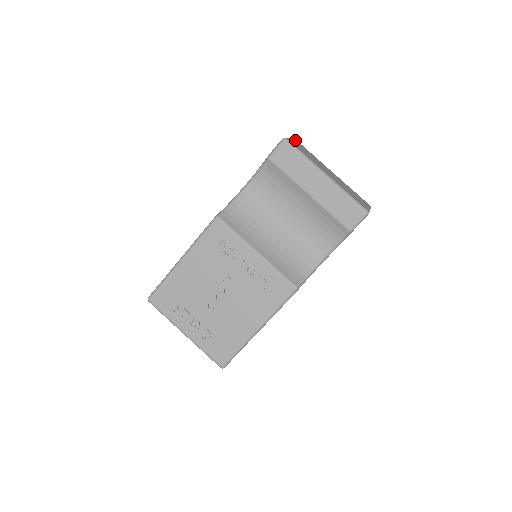
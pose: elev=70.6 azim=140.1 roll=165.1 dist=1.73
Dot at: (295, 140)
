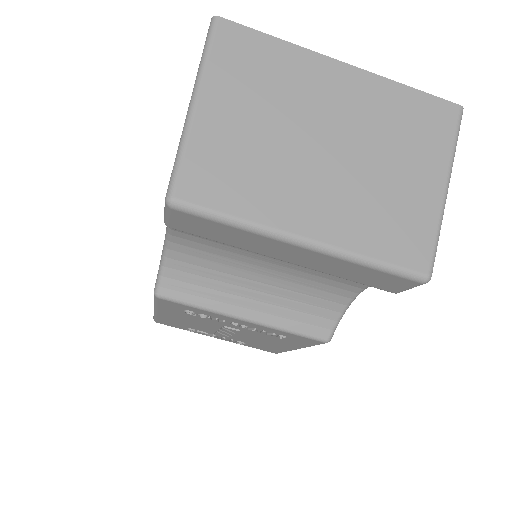
Dot at: (214, 50)
